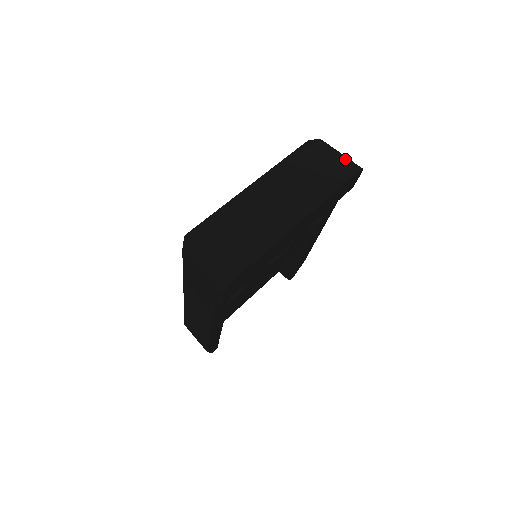
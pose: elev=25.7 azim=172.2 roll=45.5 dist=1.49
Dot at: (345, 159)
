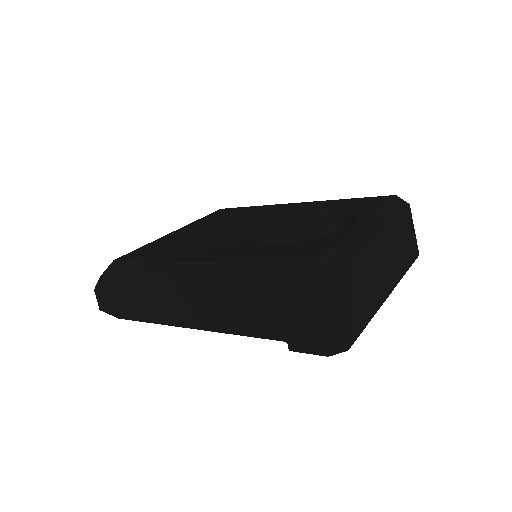
Dot at: (416, 239)
